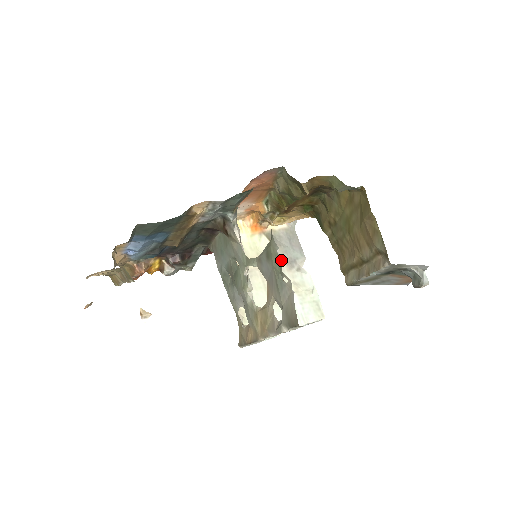
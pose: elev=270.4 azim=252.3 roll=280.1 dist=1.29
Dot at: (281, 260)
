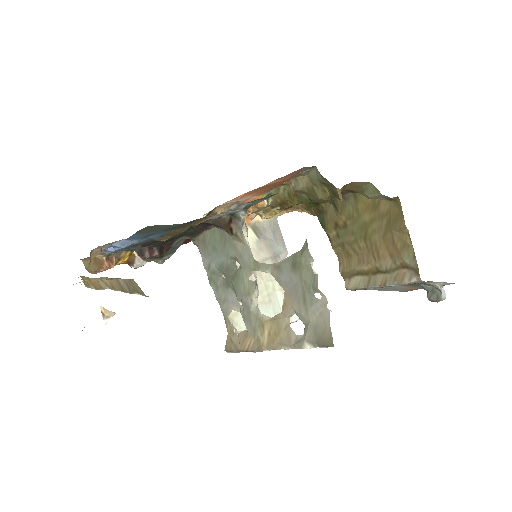
Dot at: (316, 274)
